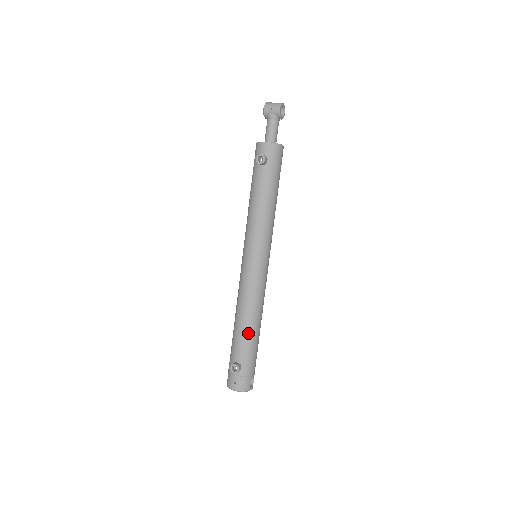
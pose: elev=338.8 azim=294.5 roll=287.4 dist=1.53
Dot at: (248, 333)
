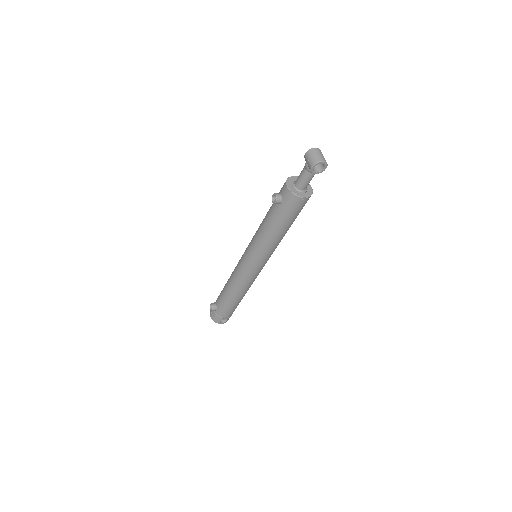
Dot at: (227, 297)
